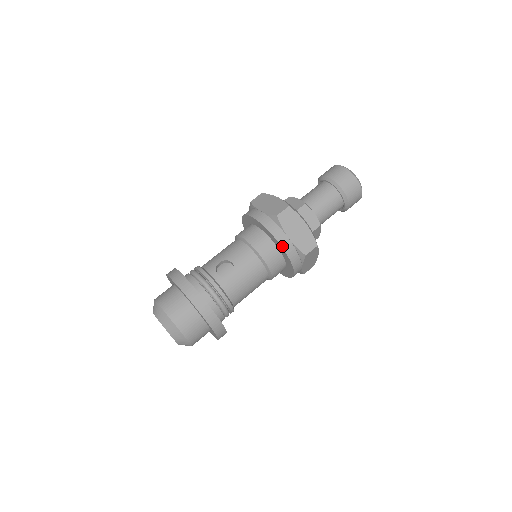
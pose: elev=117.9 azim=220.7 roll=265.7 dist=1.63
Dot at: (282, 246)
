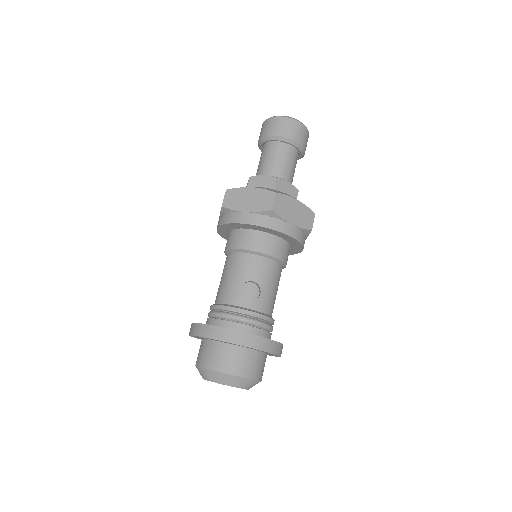
Dot at: (291, 236)
